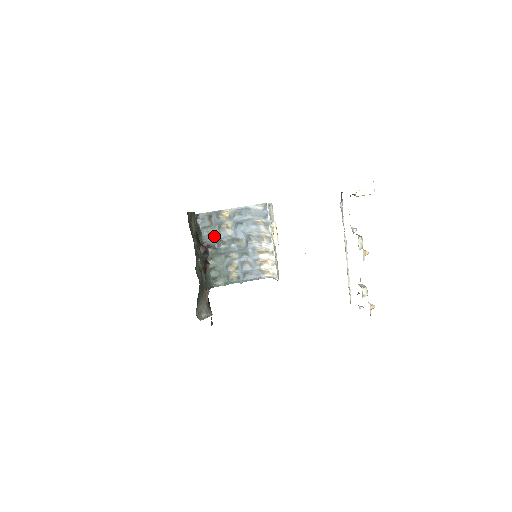
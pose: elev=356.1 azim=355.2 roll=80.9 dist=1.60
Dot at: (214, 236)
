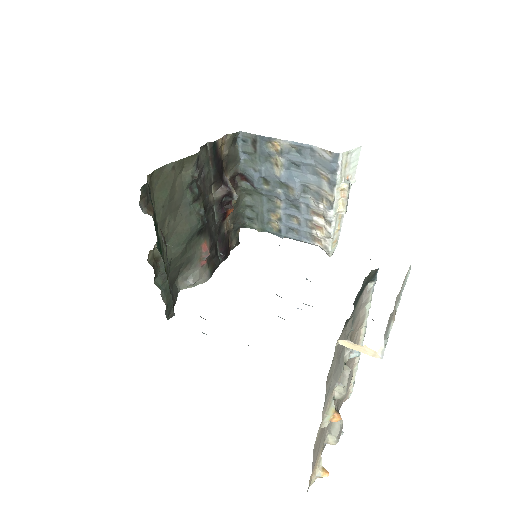
Dot at: (255, 169)
